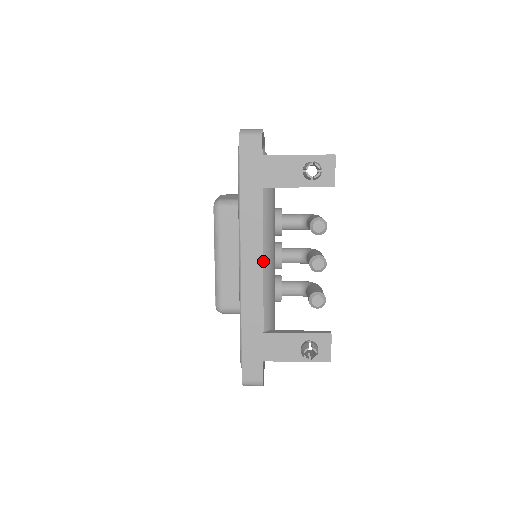
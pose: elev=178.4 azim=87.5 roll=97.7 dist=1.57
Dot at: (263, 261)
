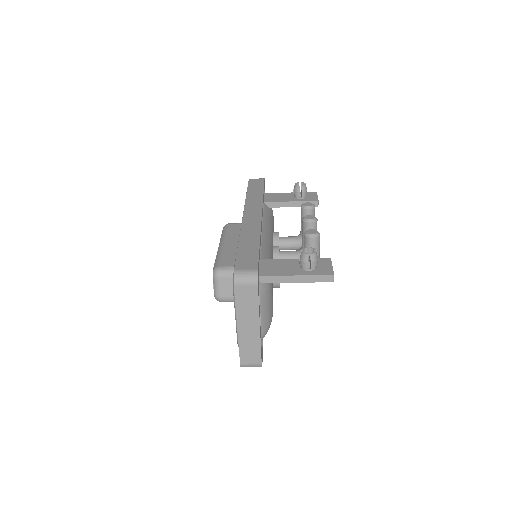
Dot at: (262, 228)
